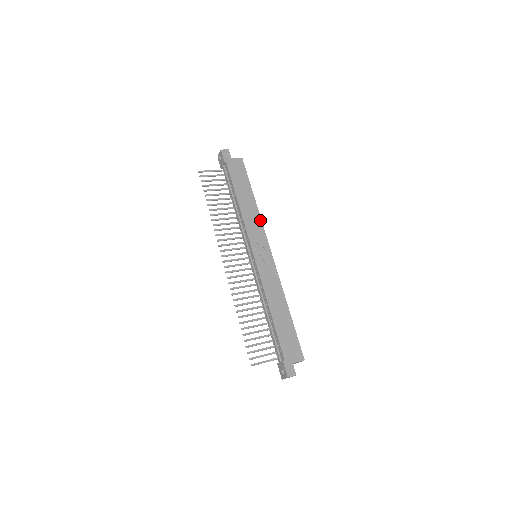
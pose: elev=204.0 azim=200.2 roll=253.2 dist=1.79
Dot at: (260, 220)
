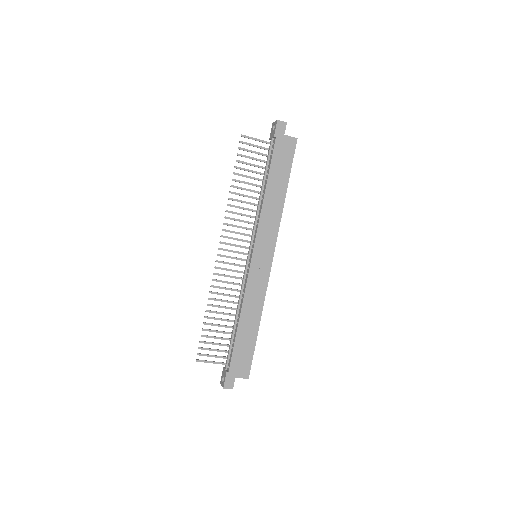
Dot at: (279, 221)
